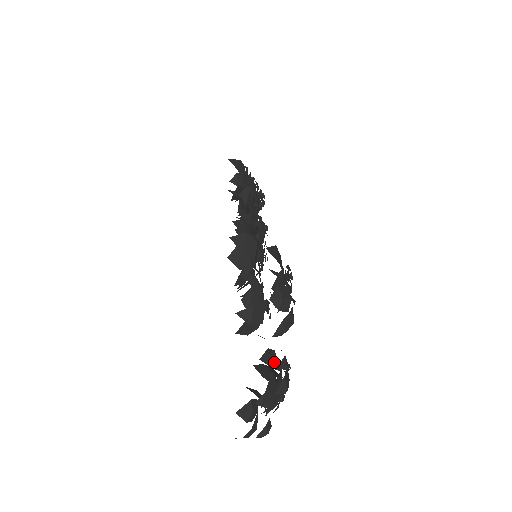
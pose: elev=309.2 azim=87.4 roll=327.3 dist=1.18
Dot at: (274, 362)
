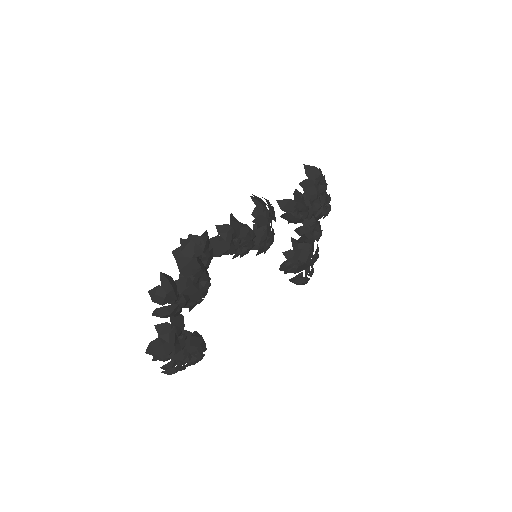
Dot at: (165, 332)
